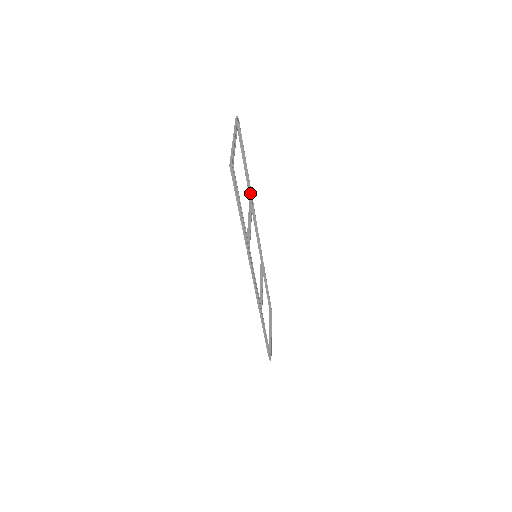
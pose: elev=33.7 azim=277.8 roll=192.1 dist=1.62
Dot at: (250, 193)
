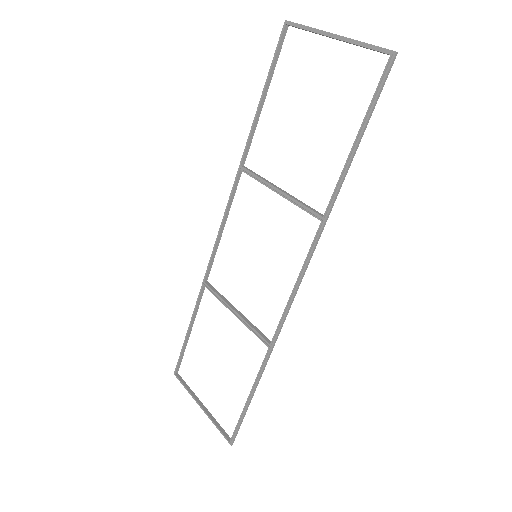
Dot at: (244, 157)
